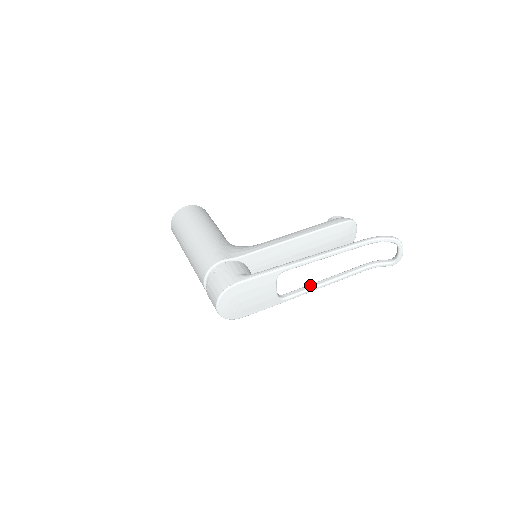
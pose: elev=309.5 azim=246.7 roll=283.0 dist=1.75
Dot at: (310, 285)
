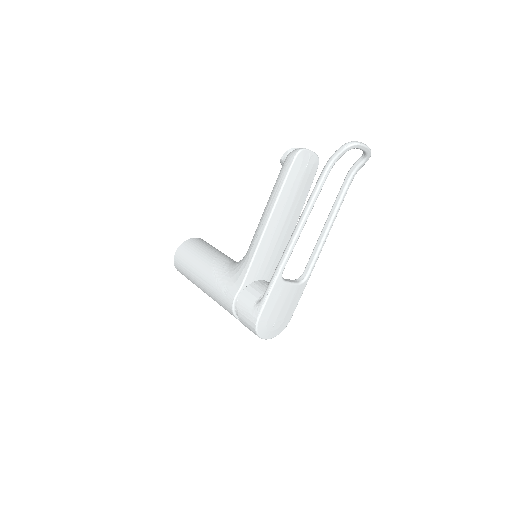
Dot at: (316, 246)
